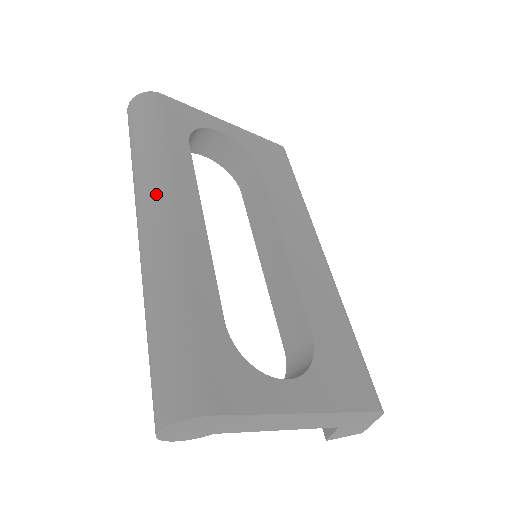
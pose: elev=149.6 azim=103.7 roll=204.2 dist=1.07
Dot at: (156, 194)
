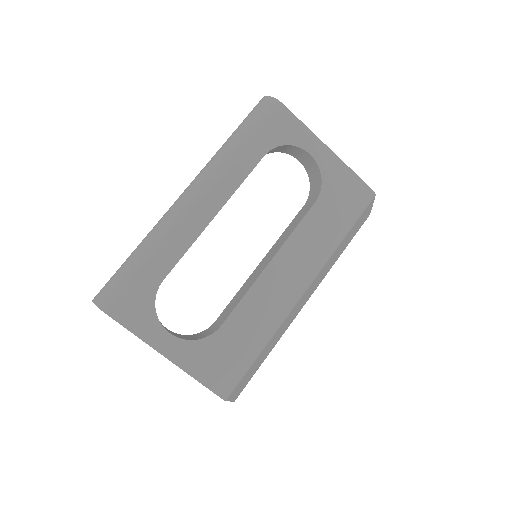
Dot at: (201, 181)
